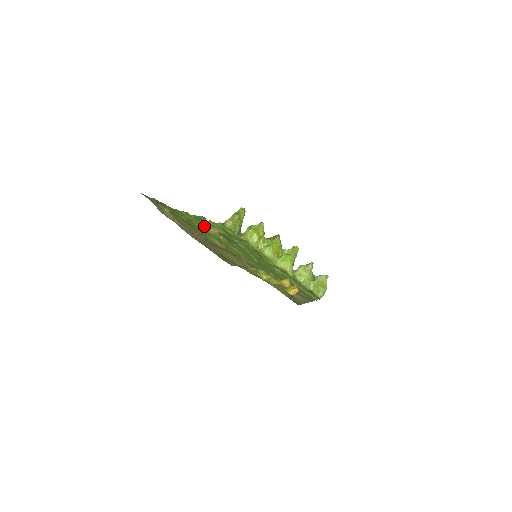
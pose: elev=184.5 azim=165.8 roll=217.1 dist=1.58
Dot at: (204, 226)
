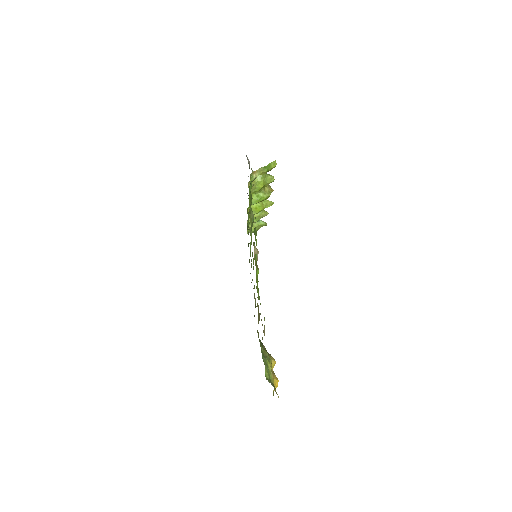
Dot at: occluded
